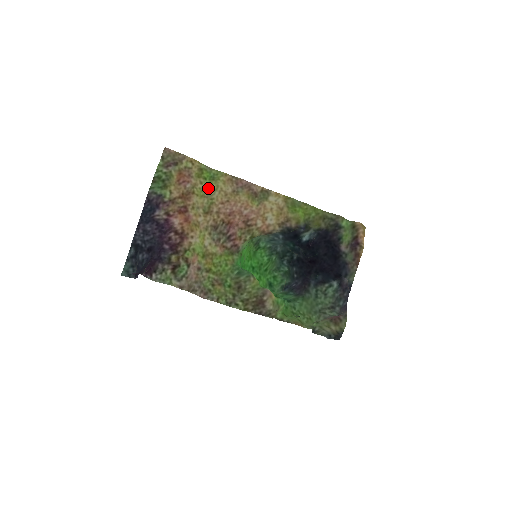
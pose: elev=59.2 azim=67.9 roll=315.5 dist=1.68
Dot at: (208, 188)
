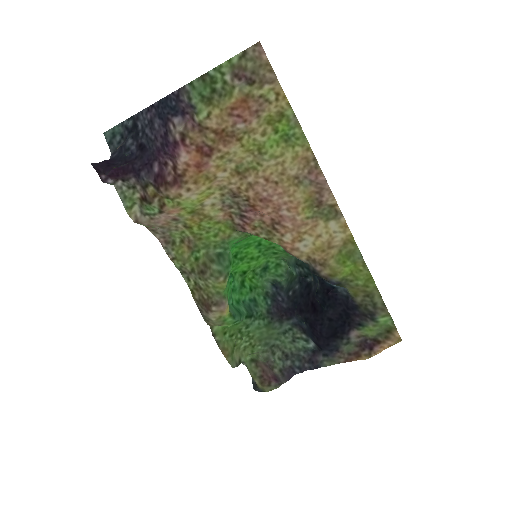
Dot at: (267, 147)
